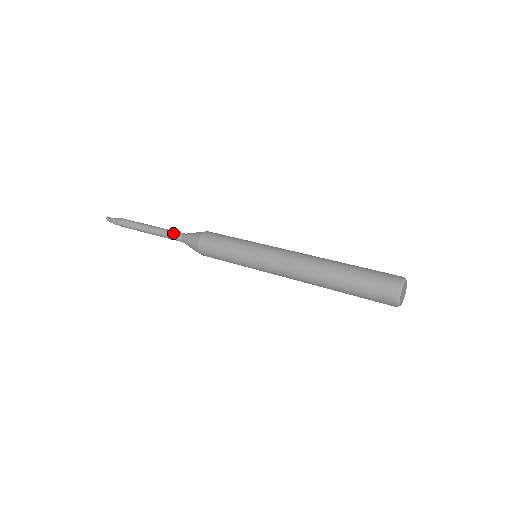
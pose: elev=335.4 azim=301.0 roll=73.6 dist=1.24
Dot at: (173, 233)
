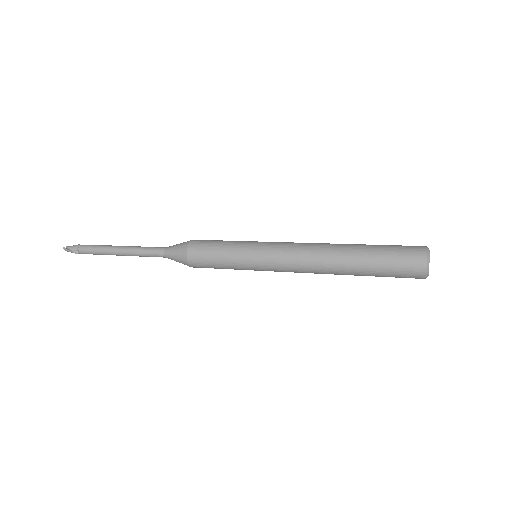
Dot at: (151, 251)
